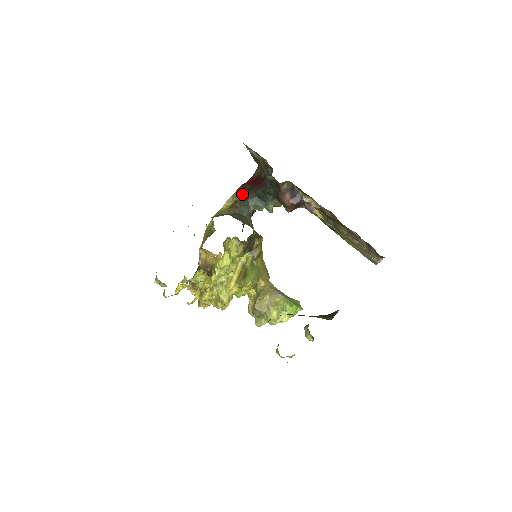
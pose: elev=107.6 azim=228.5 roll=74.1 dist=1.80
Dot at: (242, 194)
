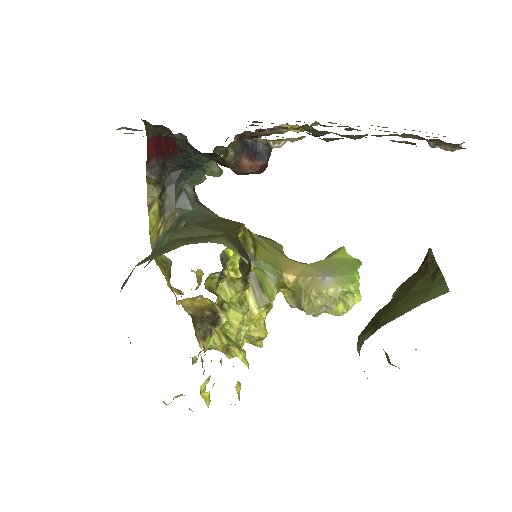
Dot at: (159, 181)
